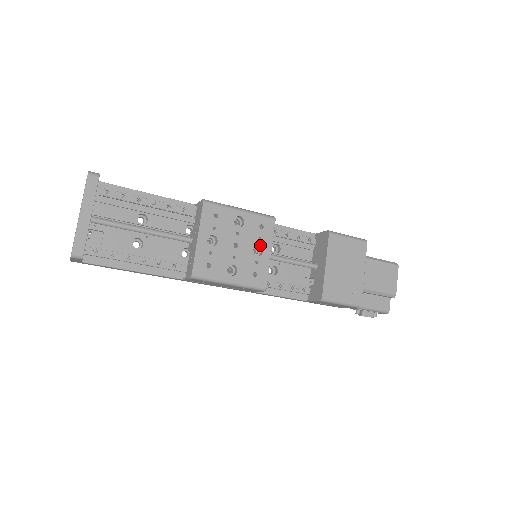
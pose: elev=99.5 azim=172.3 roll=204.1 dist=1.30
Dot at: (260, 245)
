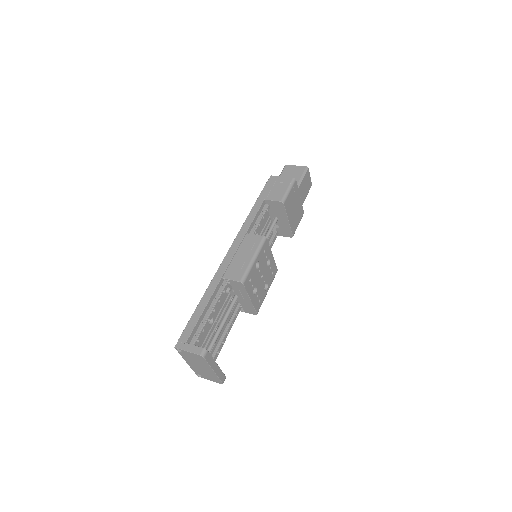
Dot at: occluded
